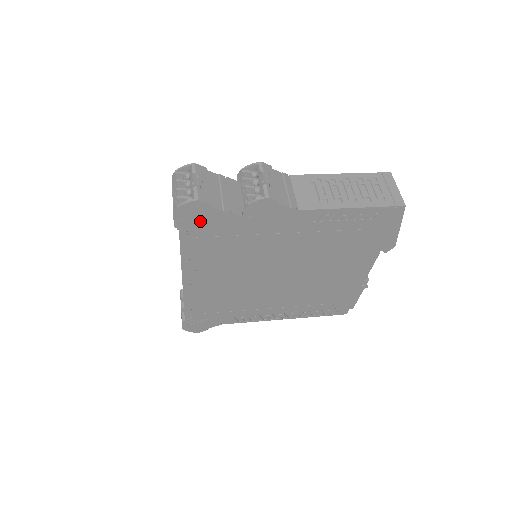
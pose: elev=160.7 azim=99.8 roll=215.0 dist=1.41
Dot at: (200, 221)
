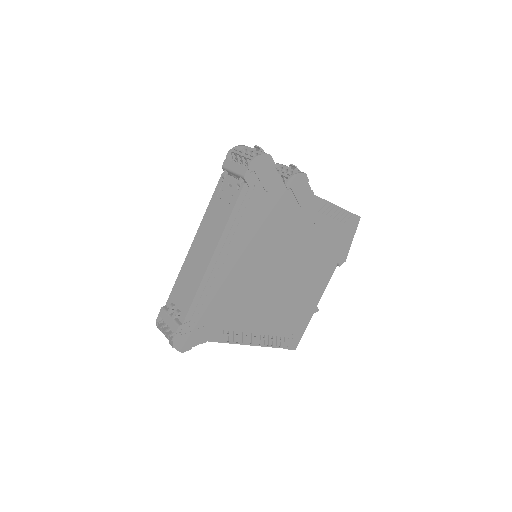
Dot at: (261, 179)
